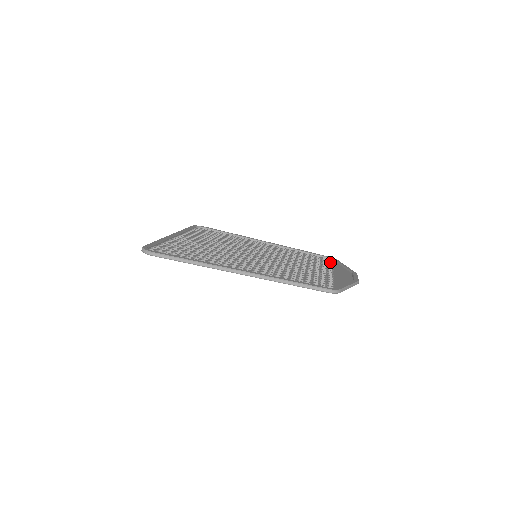
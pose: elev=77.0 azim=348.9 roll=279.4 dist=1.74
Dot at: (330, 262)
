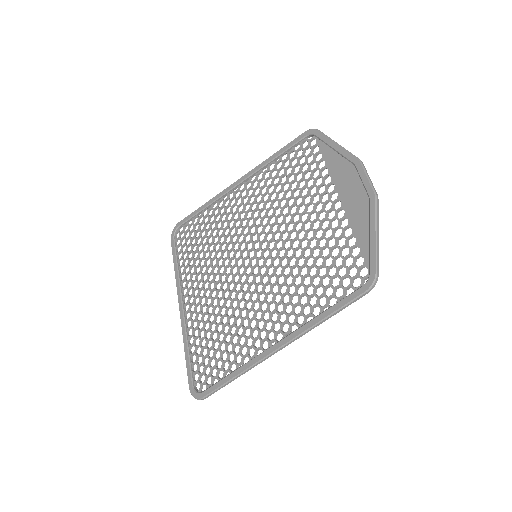
Dot at: (315, 147)
